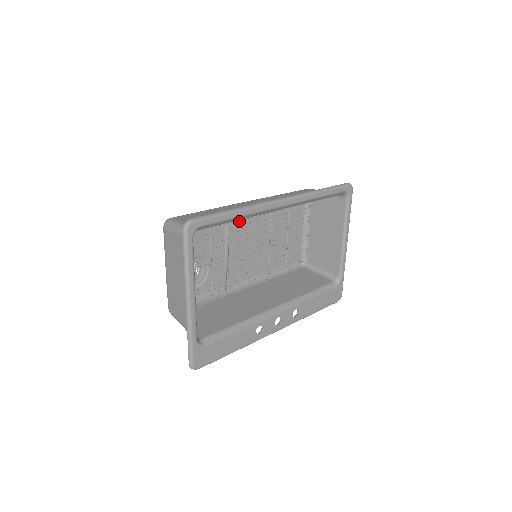
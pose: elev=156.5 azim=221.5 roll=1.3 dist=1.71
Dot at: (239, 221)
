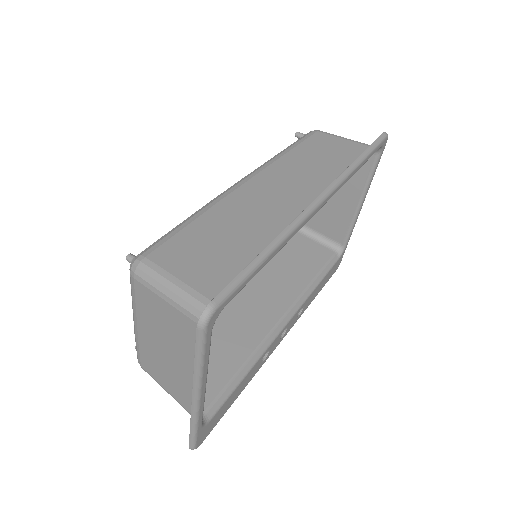
Dot at: occluded
